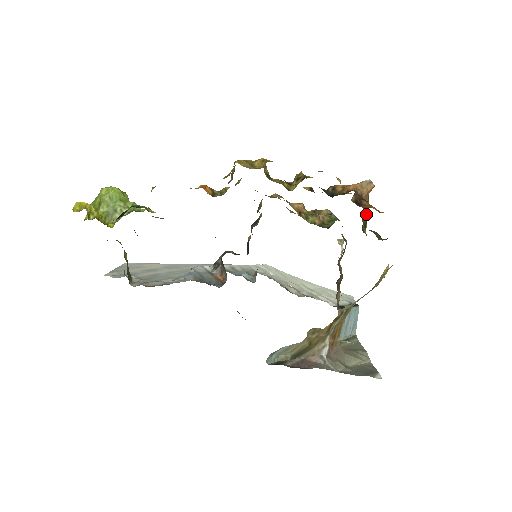
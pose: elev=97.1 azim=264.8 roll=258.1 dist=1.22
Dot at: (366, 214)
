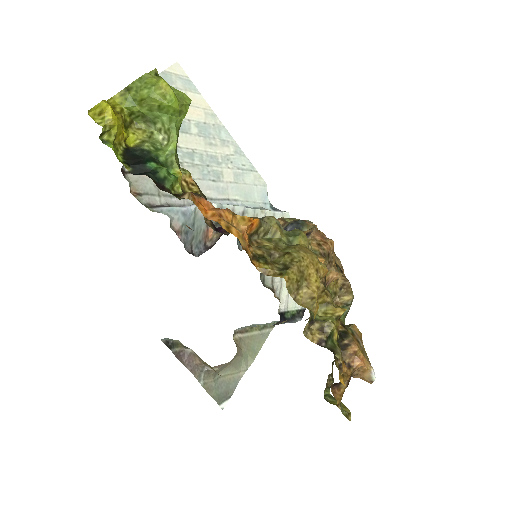
Dot at: occluded
